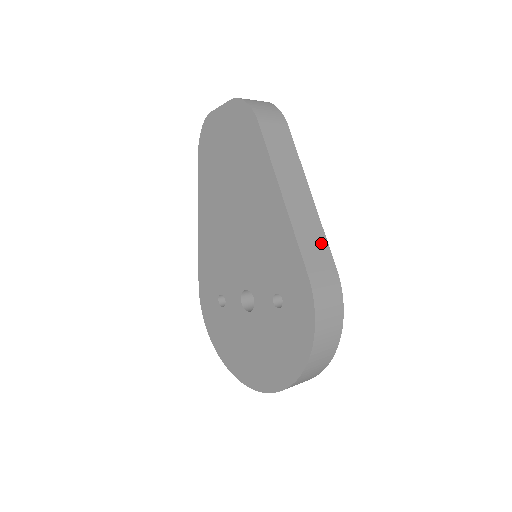
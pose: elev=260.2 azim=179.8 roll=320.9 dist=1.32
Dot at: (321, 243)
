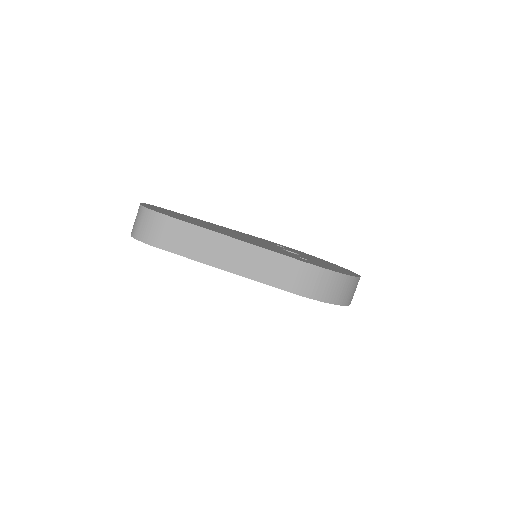
Dot at: (274, 260)
